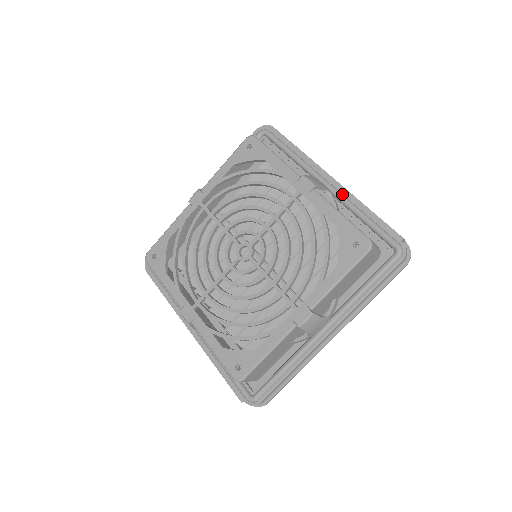
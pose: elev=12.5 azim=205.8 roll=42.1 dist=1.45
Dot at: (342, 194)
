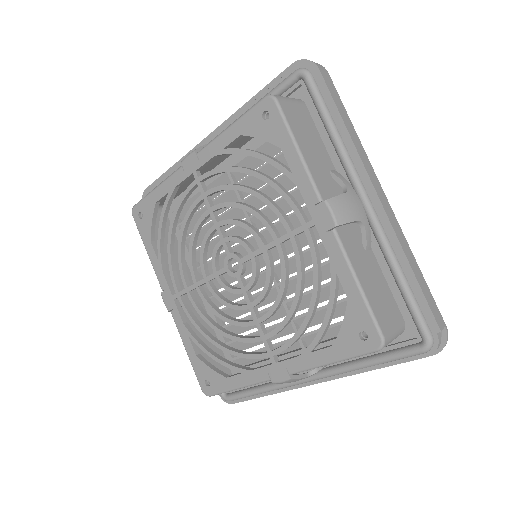
Dot at: (382, 229)
